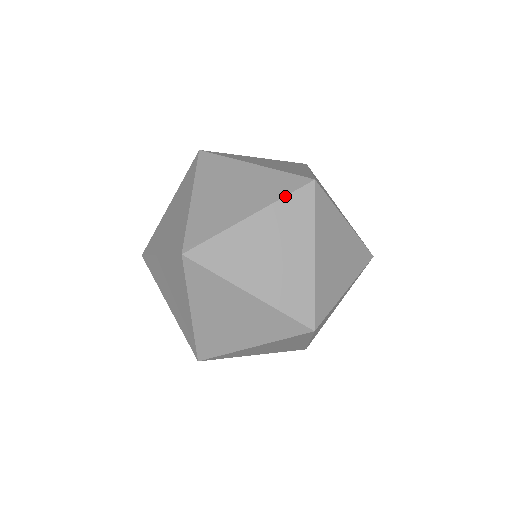
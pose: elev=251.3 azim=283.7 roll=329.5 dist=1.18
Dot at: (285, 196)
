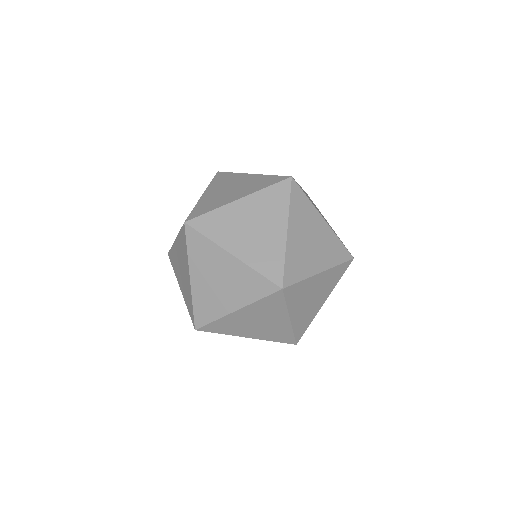
Dot at: (211, 182)
